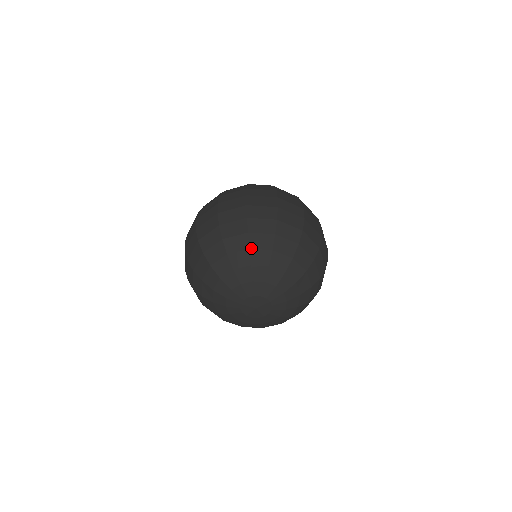
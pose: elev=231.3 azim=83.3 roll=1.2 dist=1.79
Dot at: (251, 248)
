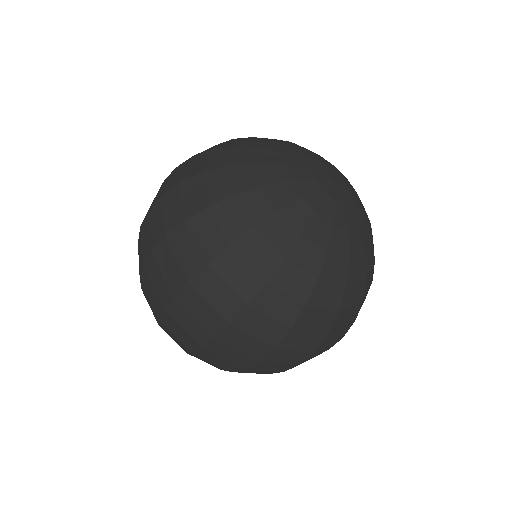
Dot at: occluded
